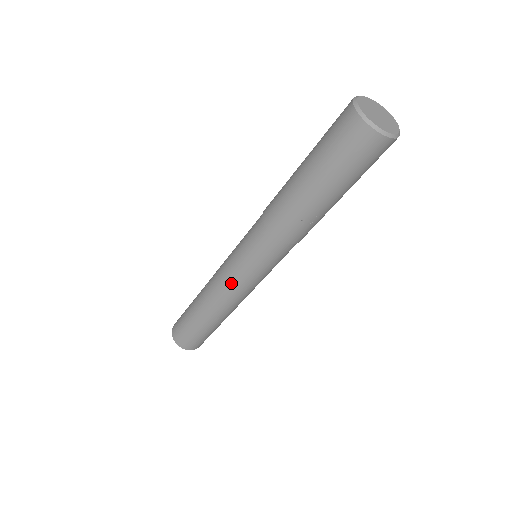
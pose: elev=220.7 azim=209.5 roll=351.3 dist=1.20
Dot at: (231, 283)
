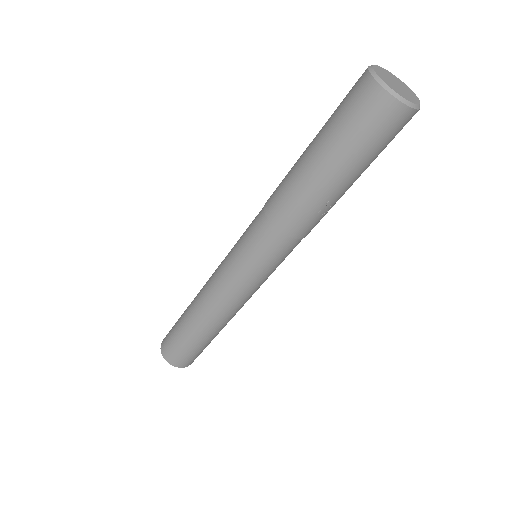
Dot at: (235, 292)
